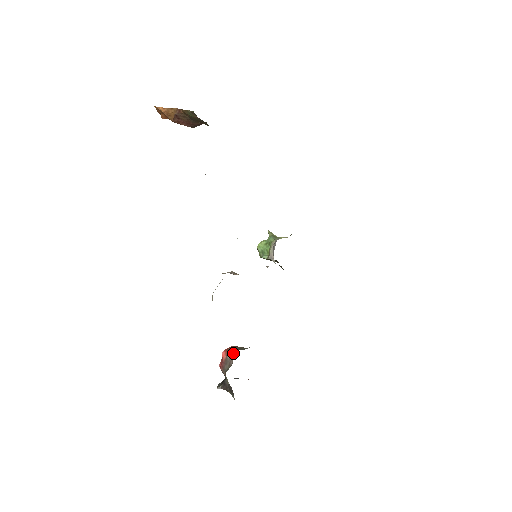
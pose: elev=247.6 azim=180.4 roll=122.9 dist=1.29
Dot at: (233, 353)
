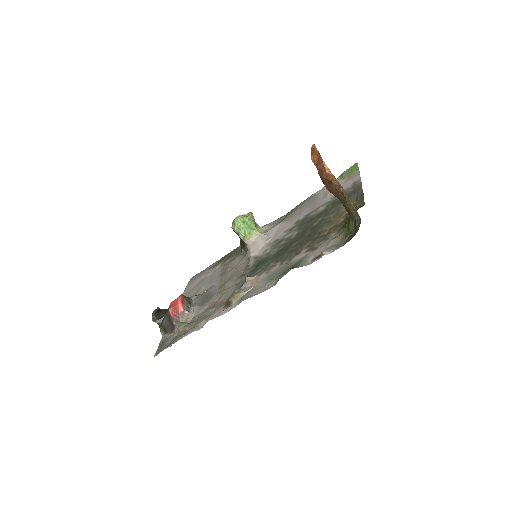
Dot at: (192, 312)
